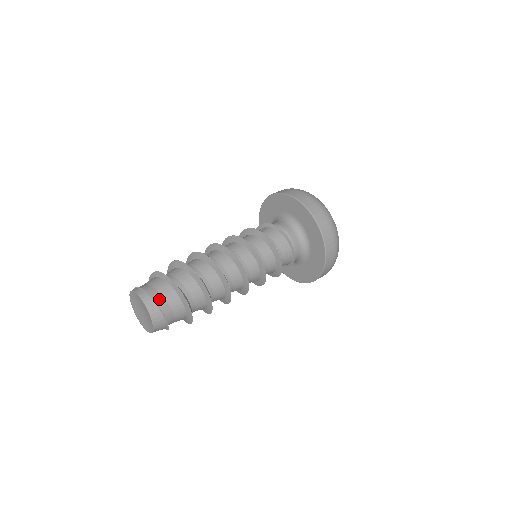
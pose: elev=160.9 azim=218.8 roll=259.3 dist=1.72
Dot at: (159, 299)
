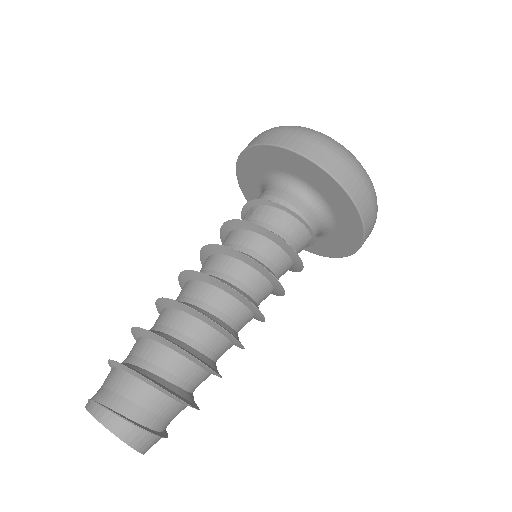
Dot at: (126, 408)
